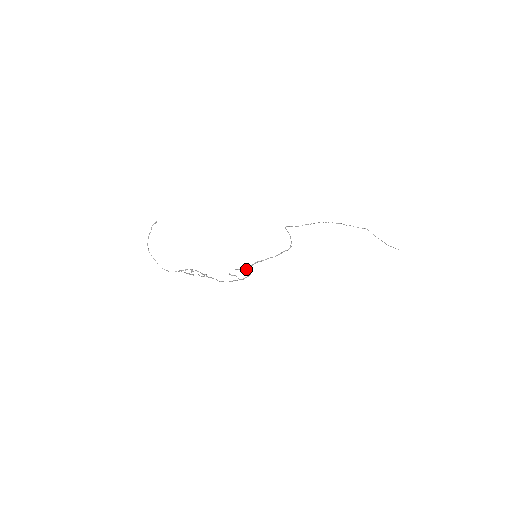
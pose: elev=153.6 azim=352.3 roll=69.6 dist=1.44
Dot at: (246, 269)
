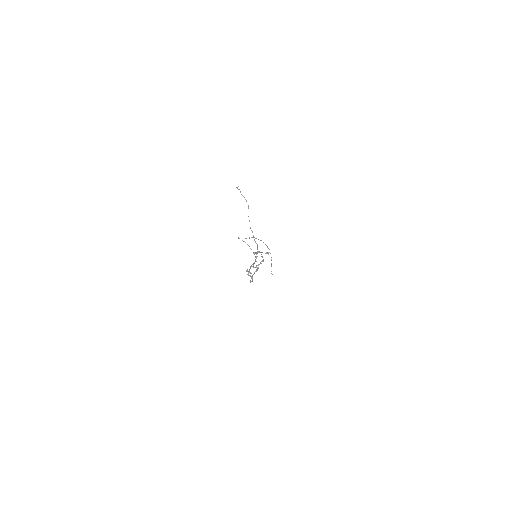
Dot at: (248, 271)
